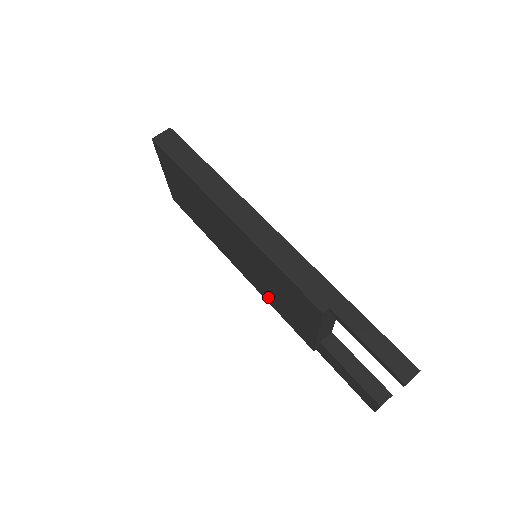
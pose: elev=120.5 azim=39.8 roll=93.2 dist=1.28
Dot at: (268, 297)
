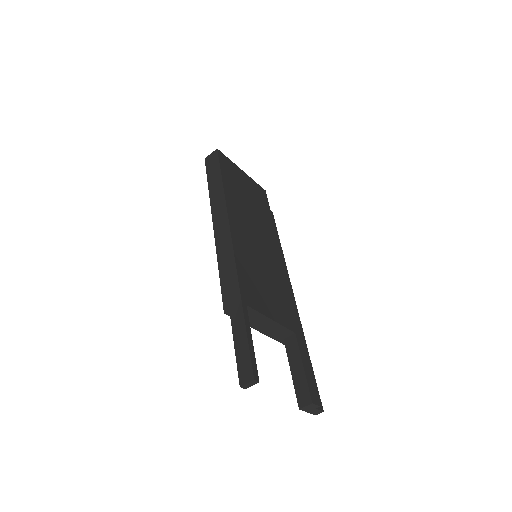
Dot at: occluded
